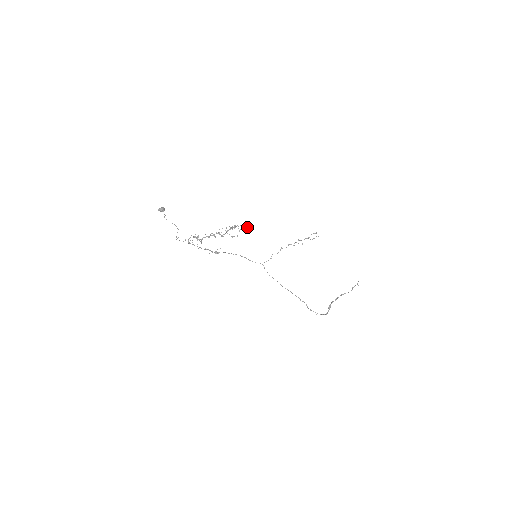
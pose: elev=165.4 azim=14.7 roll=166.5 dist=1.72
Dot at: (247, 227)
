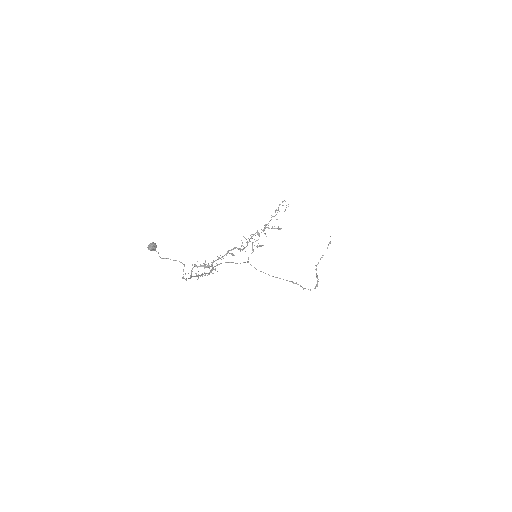
Dot at: occluded
